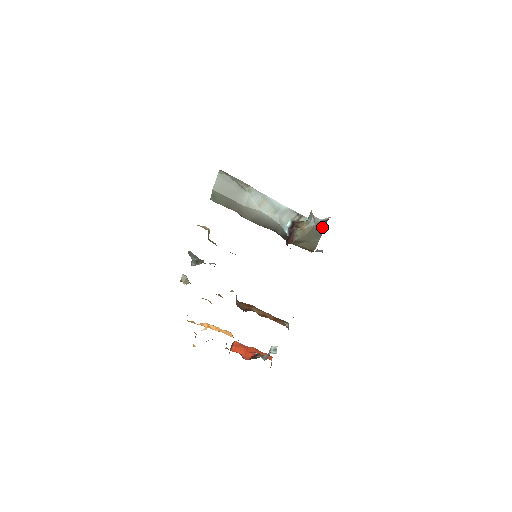
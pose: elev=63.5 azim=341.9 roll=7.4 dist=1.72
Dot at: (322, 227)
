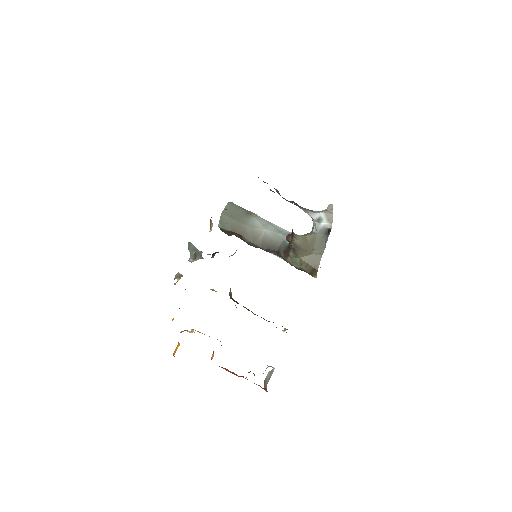
Dot at: (324, 239)
